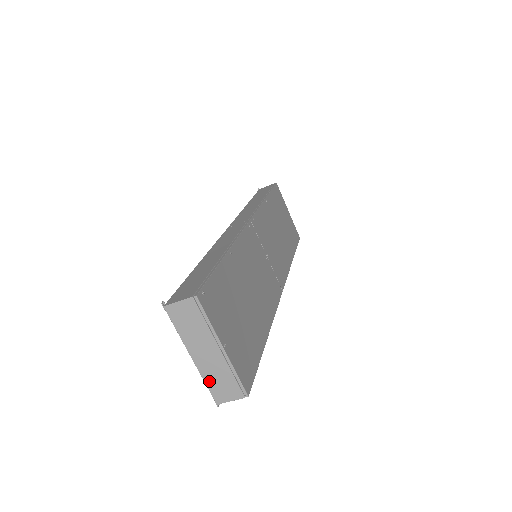
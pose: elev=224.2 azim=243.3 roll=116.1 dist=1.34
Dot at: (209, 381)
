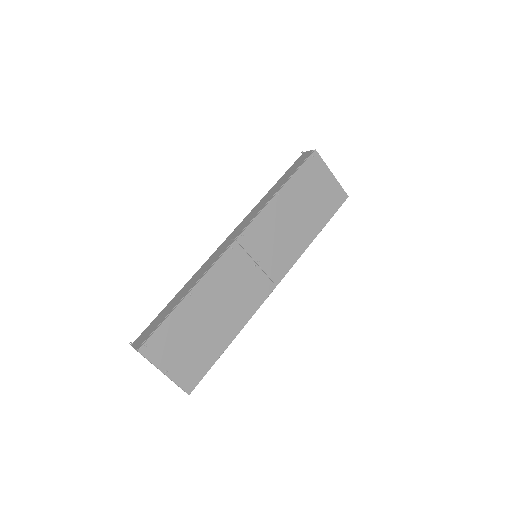
Dot at: occluded
